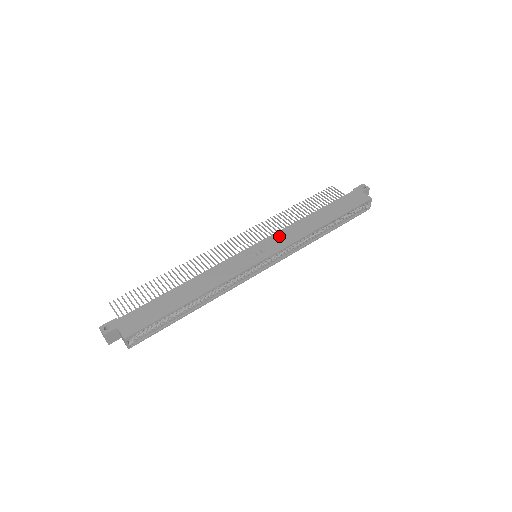
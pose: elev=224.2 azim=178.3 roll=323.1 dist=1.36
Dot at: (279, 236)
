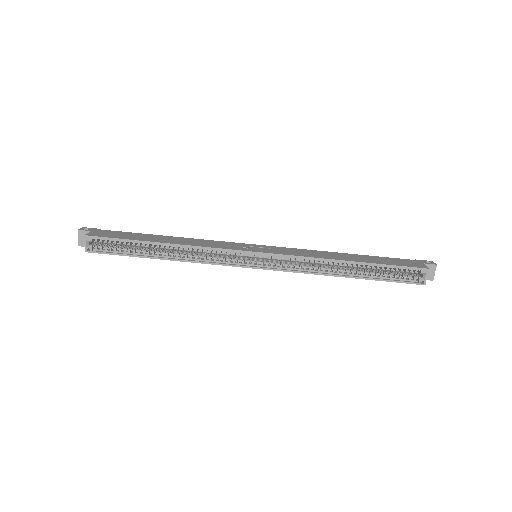
Dot at: (291, 249)
